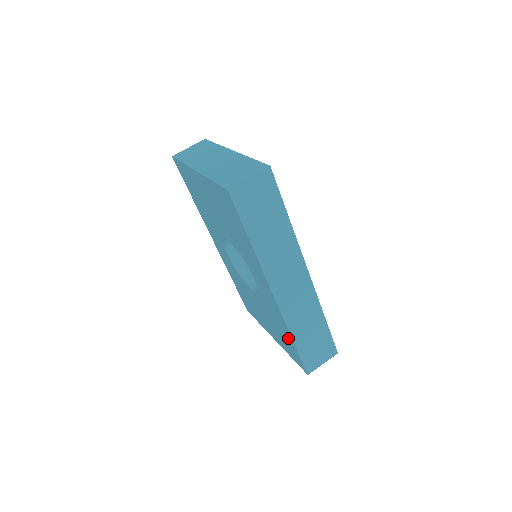
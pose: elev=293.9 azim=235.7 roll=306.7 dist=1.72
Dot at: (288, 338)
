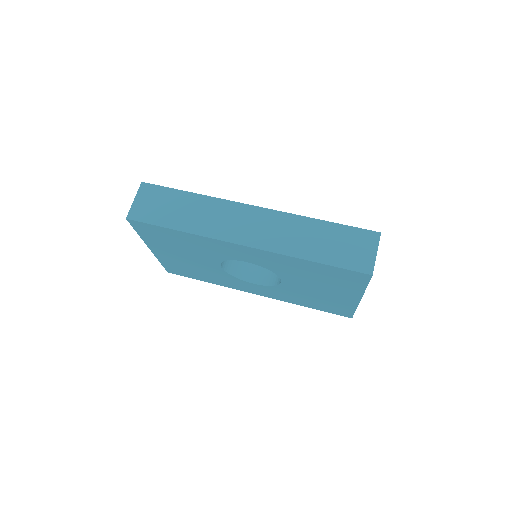
Dot at: (315, 268)
